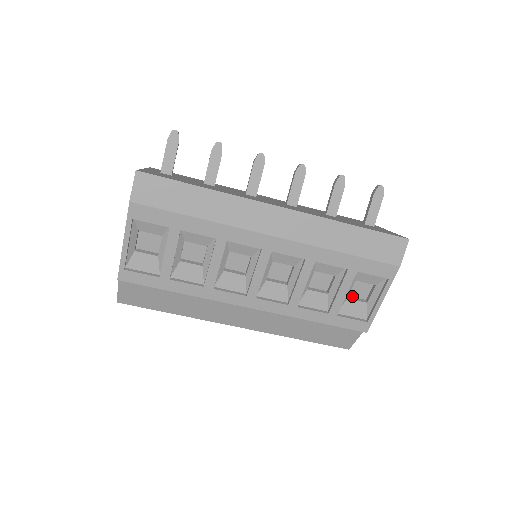
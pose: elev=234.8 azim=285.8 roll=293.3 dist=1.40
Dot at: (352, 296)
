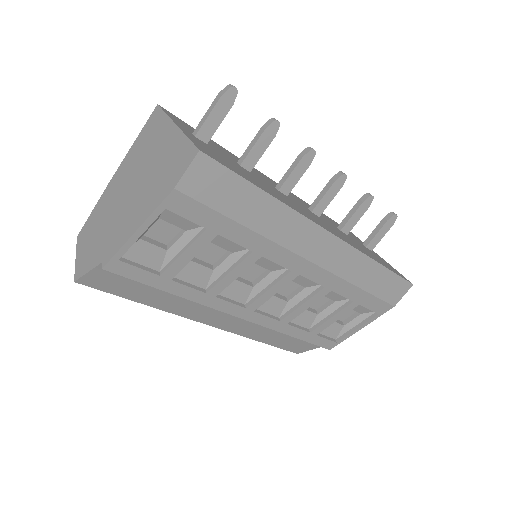
Dot at: occluded
